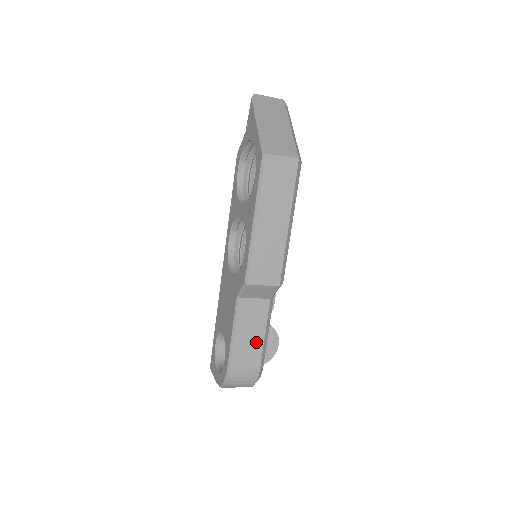
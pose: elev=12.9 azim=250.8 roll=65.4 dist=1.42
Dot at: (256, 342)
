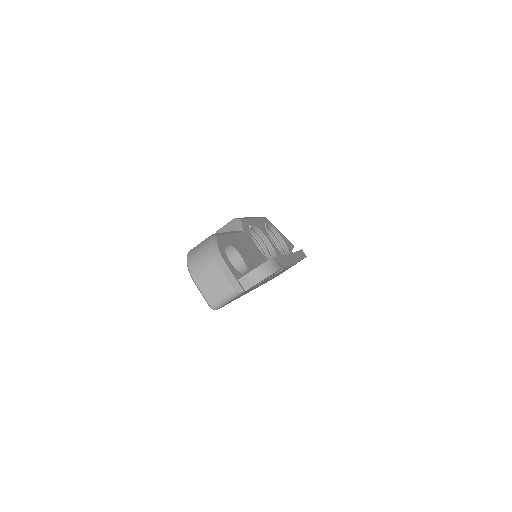
Dot at: occluded
